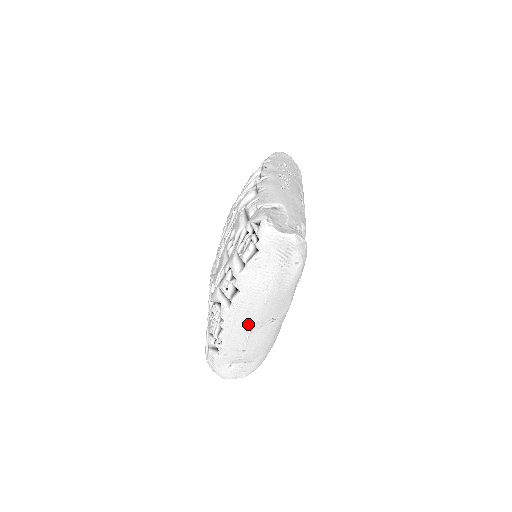
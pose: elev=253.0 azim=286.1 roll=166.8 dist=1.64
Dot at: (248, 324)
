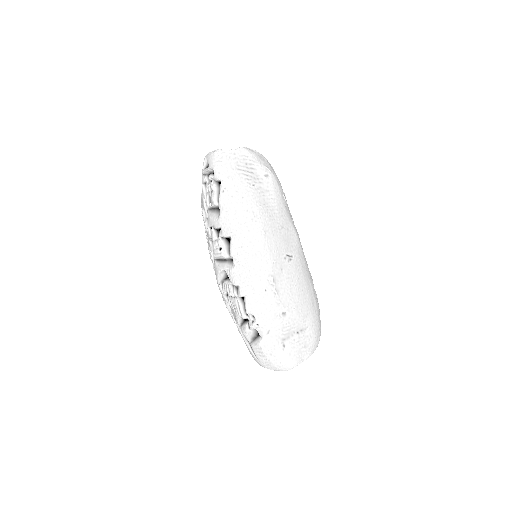
Dot at: (264, 272)
